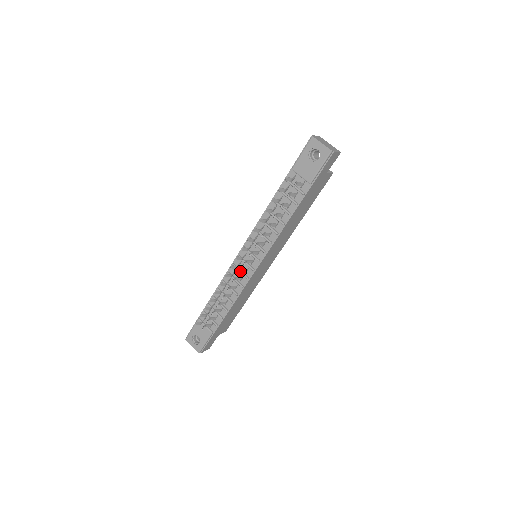
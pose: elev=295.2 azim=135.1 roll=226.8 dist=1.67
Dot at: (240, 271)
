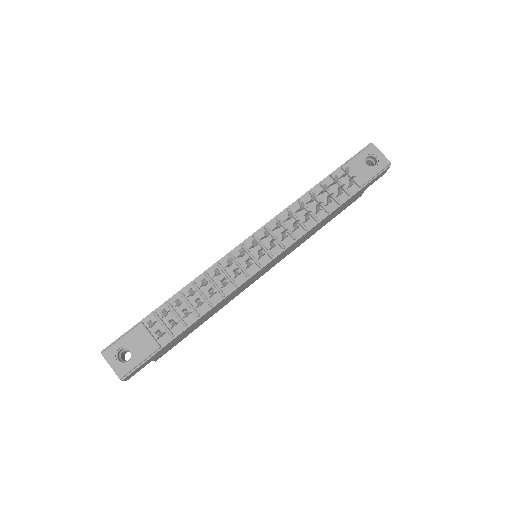
Dot at: (246, 261)
